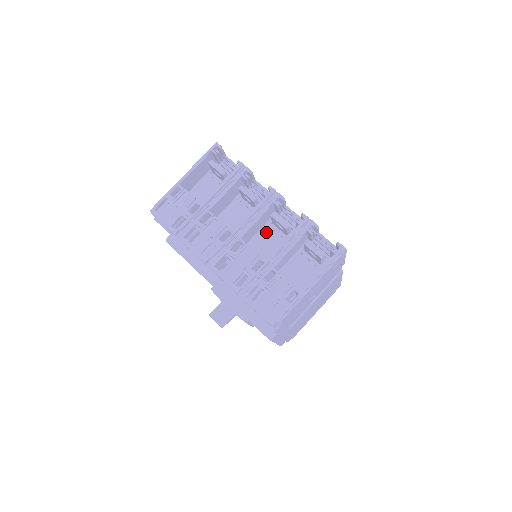
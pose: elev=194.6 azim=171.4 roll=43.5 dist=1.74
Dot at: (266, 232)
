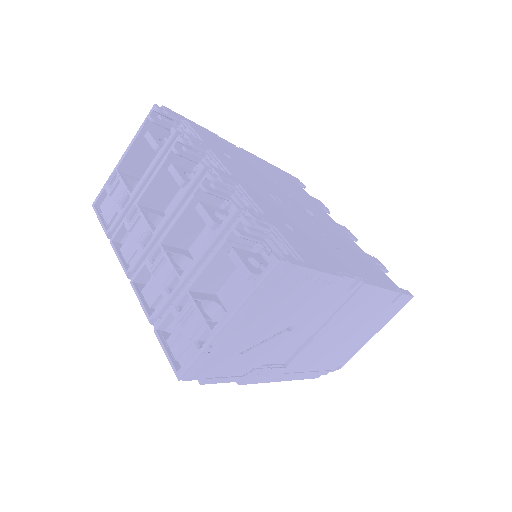
Dot at: (212, 230)
